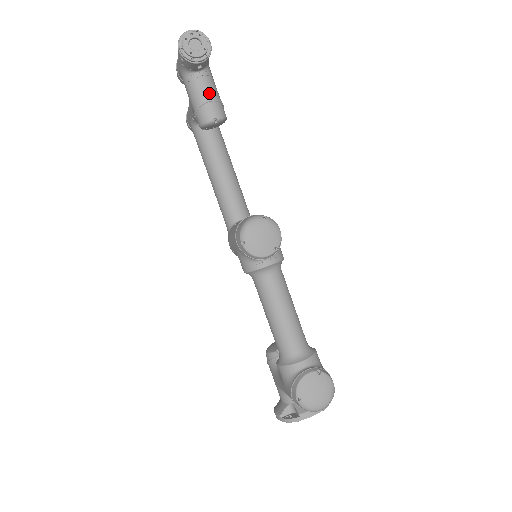
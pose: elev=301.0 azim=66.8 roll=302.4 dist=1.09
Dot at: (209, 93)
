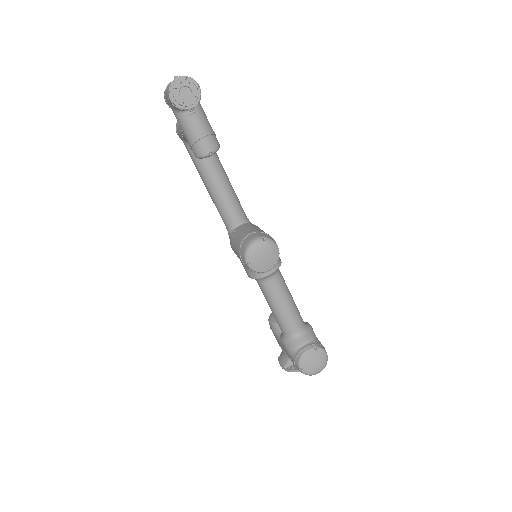
Dot at: (202, 129)
